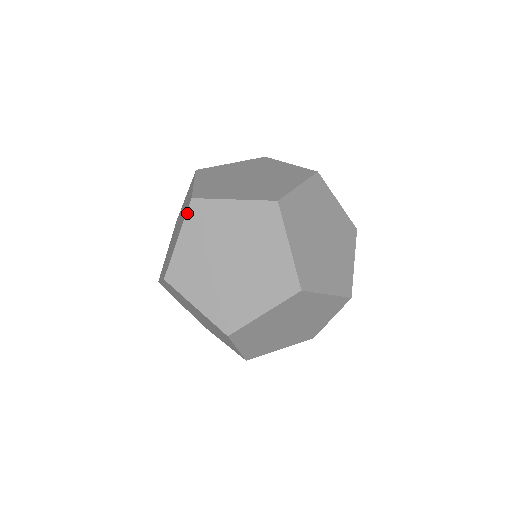
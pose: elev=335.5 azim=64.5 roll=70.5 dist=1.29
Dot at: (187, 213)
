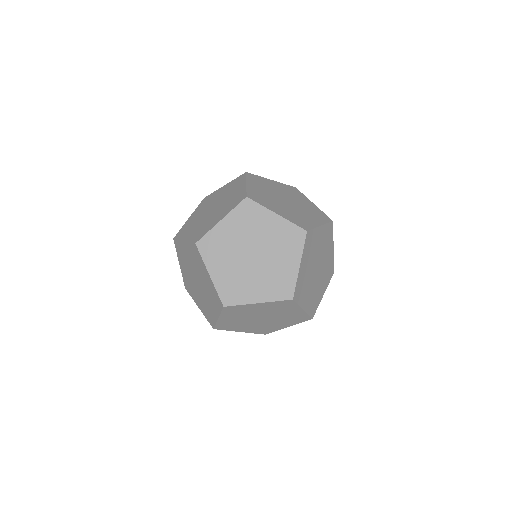
Dot at: (199, 205)
